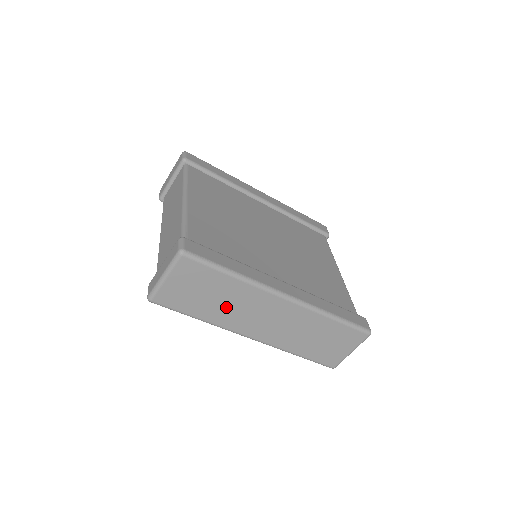
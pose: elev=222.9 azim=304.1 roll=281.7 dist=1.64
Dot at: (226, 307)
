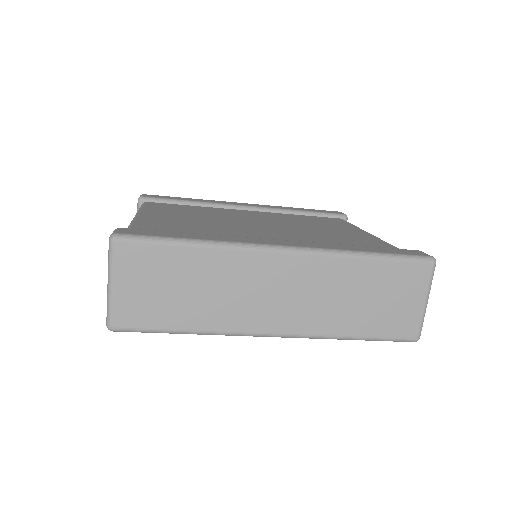
Dot at: (213, 298)
